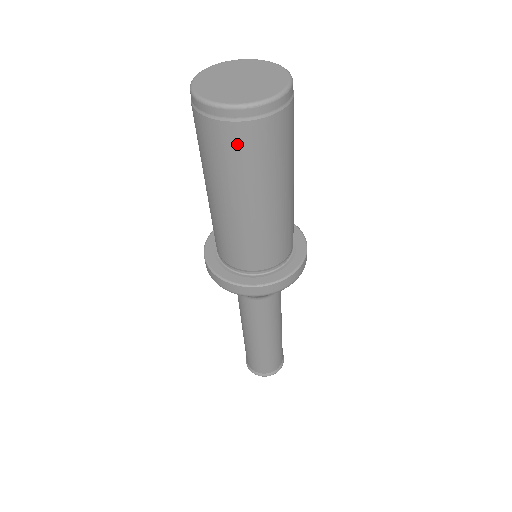
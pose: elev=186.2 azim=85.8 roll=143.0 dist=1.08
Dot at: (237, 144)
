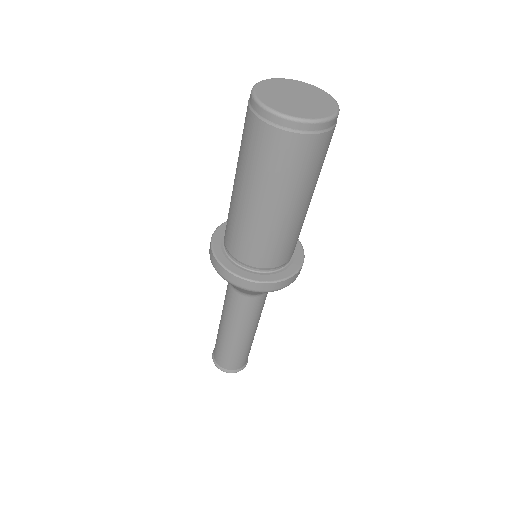
Dot at: (287, 152)
